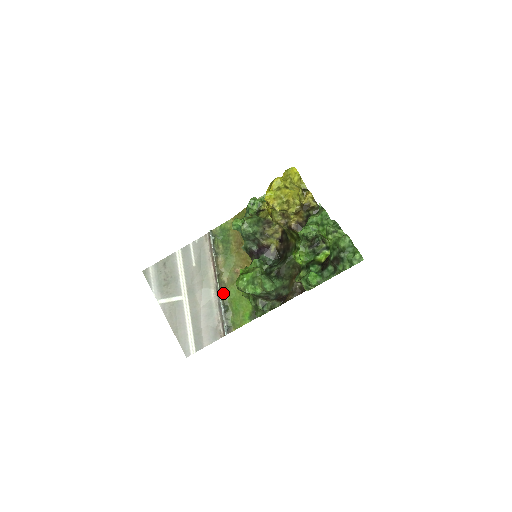
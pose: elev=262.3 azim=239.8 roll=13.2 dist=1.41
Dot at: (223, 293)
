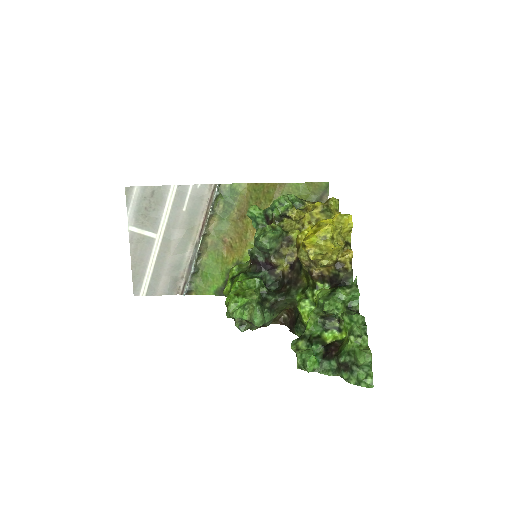
Dot at: (200, 254)
